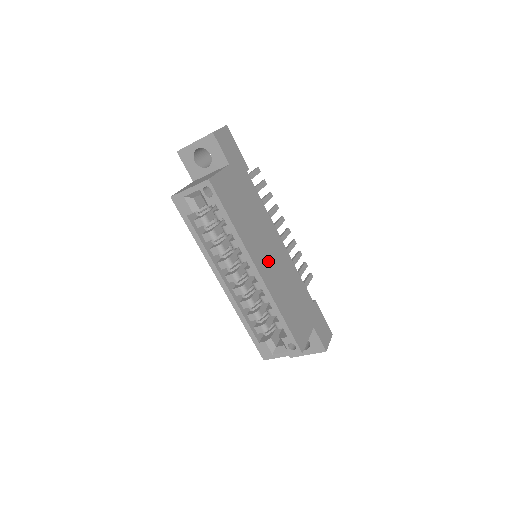
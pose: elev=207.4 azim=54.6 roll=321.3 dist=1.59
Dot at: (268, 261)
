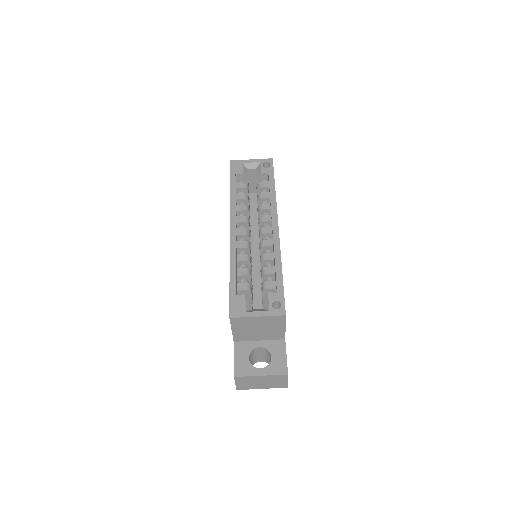
Dot at: occluded
